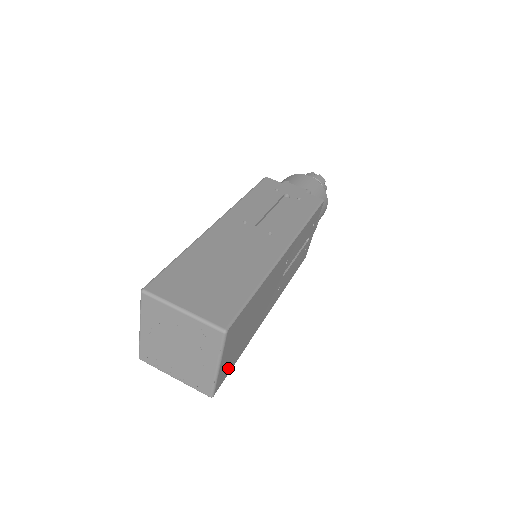
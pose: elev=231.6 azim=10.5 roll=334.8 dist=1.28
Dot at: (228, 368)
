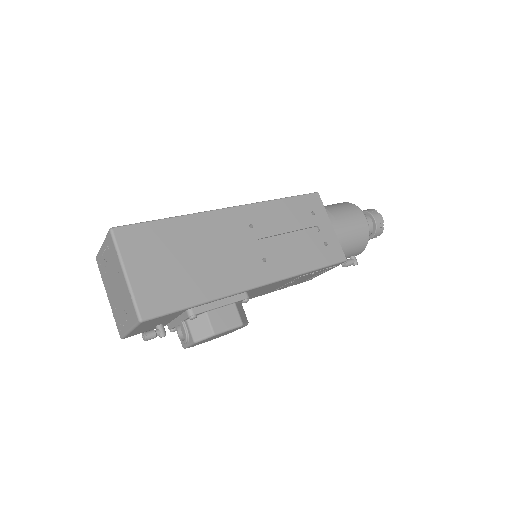
Dot at: (165, 300)
